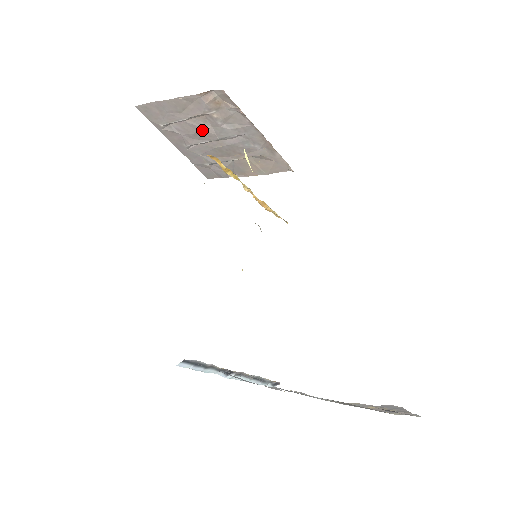
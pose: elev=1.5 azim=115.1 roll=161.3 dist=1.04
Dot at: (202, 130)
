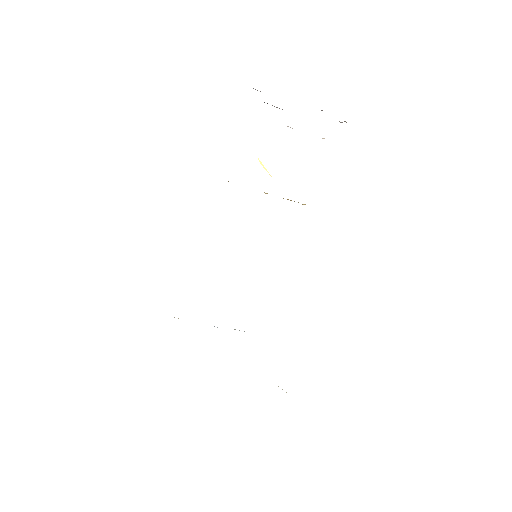
Dot at: occluded
